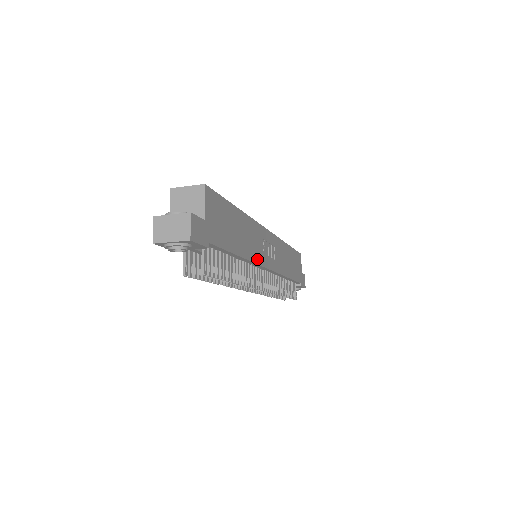
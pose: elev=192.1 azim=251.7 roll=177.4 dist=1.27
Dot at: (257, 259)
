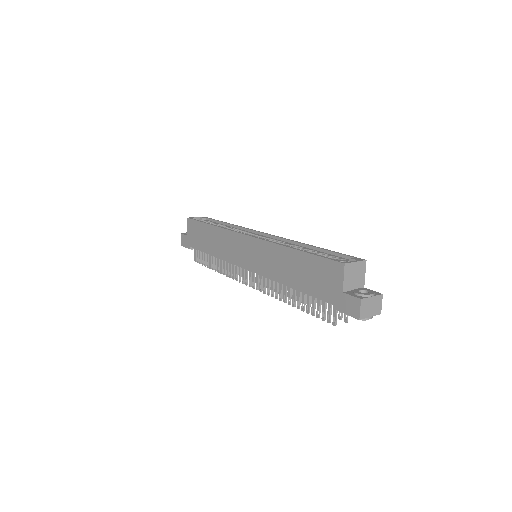
Dot at: occluded
